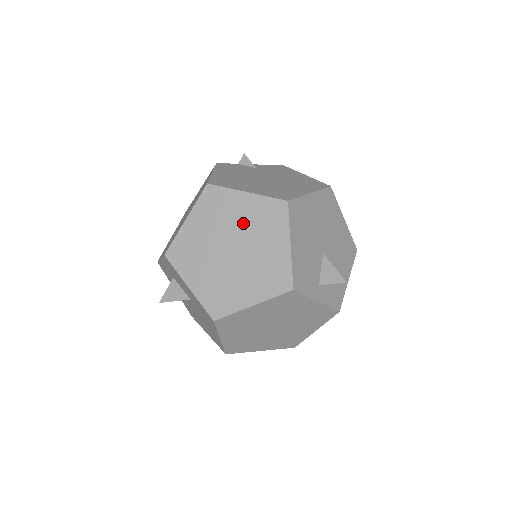
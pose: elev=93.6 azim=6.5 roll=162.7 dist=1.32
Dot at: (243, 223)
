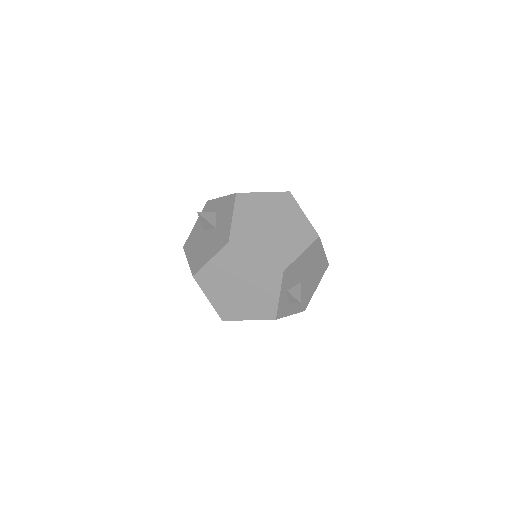
Dot at: (289, 222)
